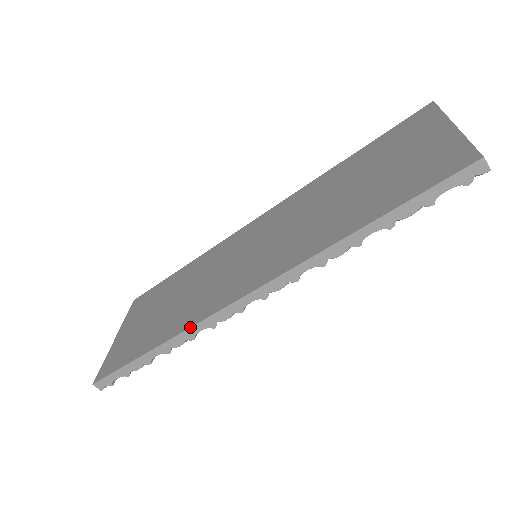
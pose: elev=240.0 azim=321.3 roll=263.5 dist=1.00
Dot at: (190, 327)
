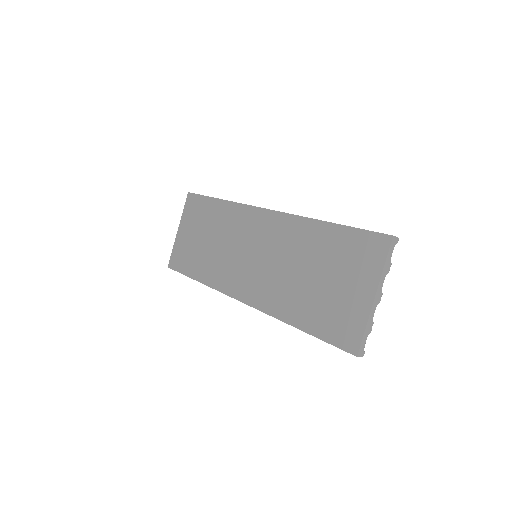
Dot at: occluded
